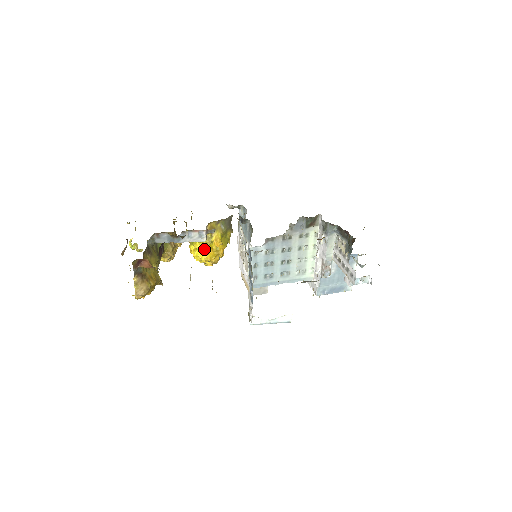
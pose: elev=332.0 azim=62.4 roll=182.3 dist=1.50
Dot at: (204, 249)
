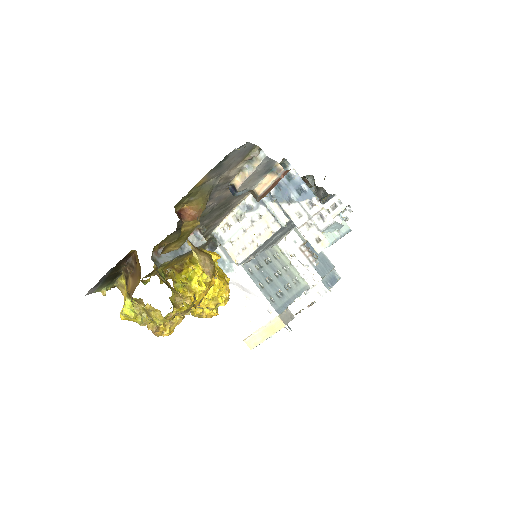
Dot at: occluded
